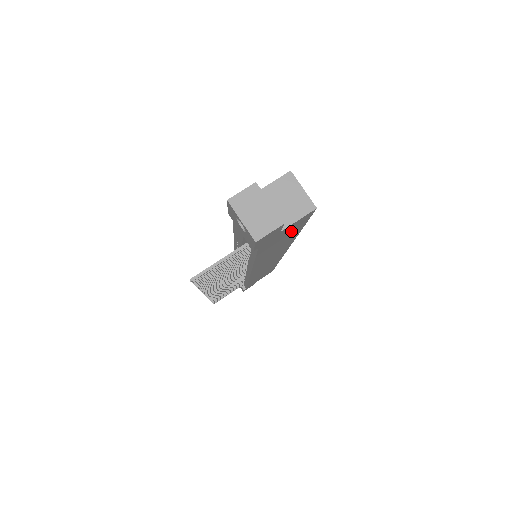
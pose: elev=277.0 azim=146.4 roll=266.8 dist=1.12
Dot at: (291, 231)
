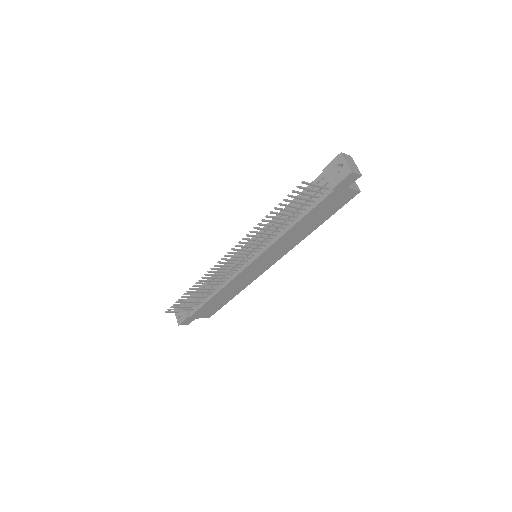
Dot at: (334, 206)
